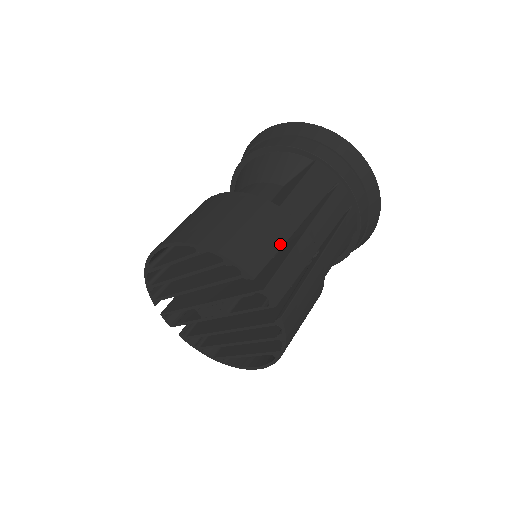
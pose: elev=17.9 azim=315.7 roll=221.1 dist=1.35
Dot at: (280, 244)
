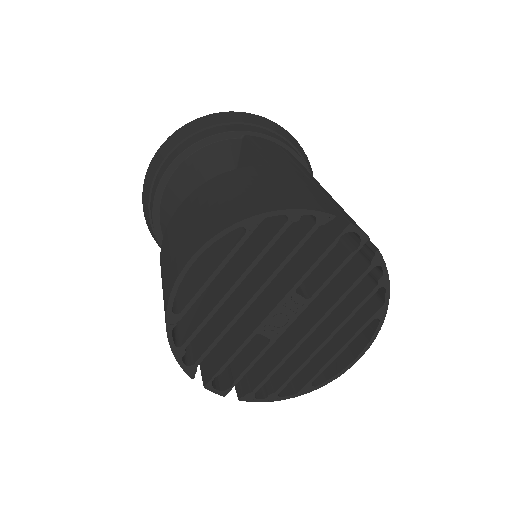
Dot at: (310, 188)
